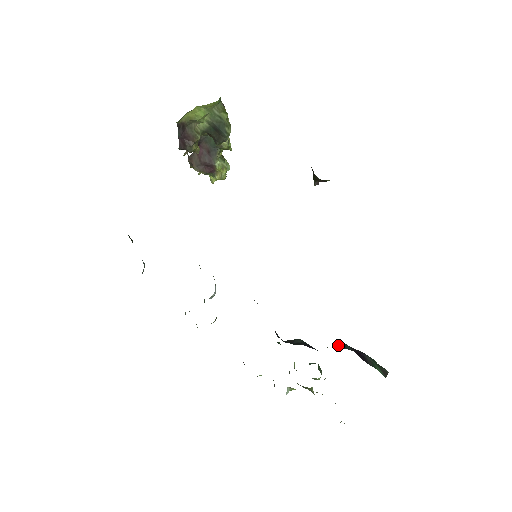
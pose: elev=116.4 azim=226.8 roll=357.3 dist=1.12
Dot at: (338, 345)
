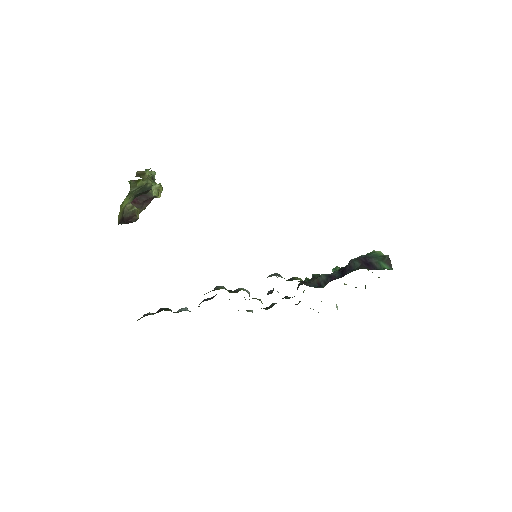
Dot at: (349, 266)
